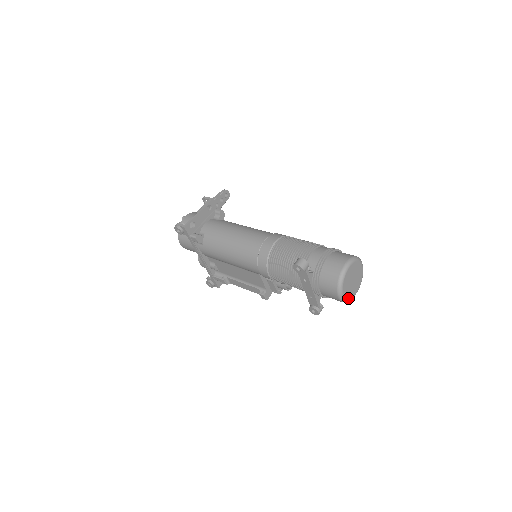
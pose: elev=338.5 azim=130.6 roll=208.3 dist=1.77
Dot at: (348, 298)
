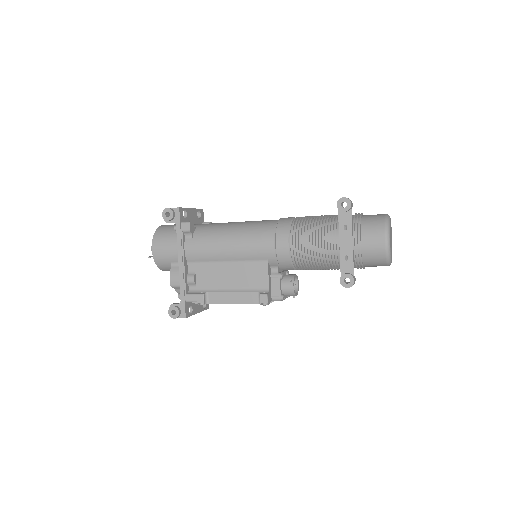
Dot at: (390, 254)
